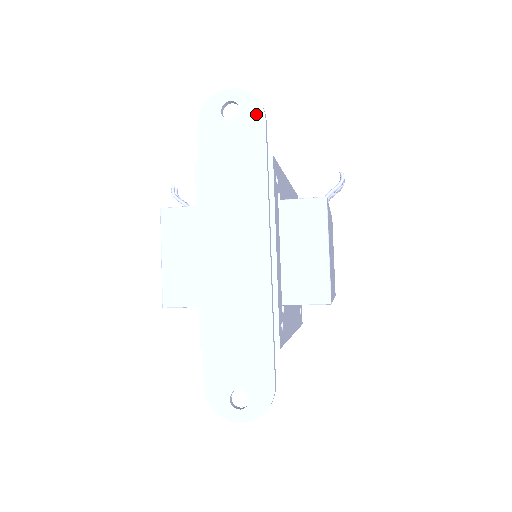
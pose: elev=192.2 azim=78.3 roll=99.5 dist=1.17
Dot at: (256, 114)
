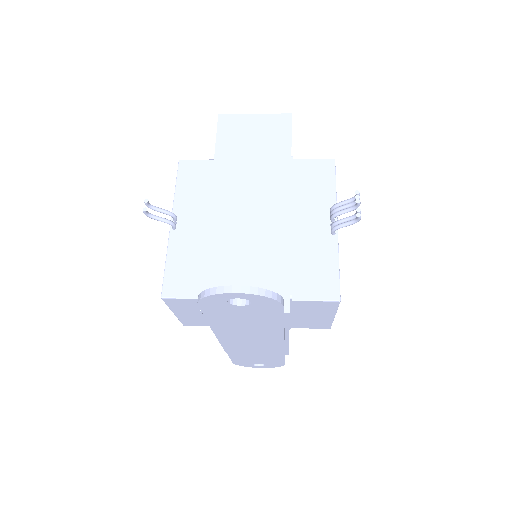
Dot at: (272, 305)
